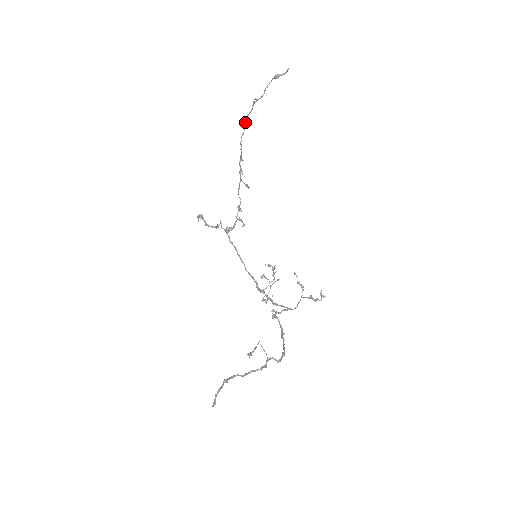
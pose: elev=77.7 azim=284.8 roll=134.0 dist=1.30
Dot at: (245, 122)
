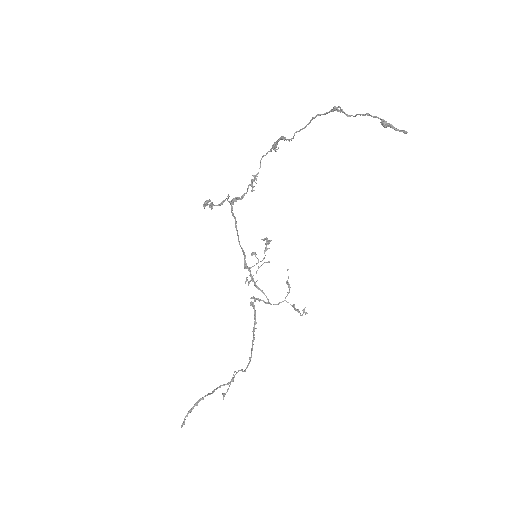
Dot at: (310, 120)
